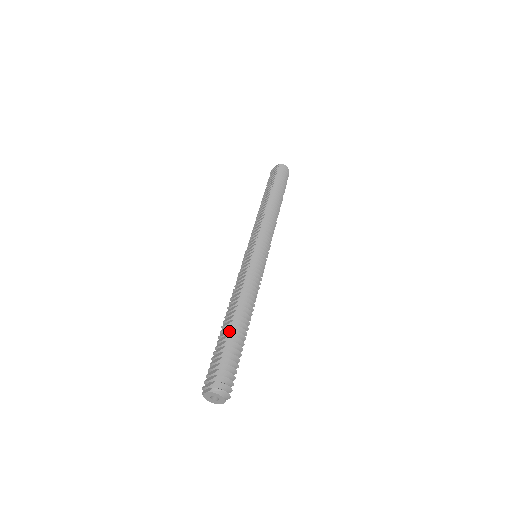
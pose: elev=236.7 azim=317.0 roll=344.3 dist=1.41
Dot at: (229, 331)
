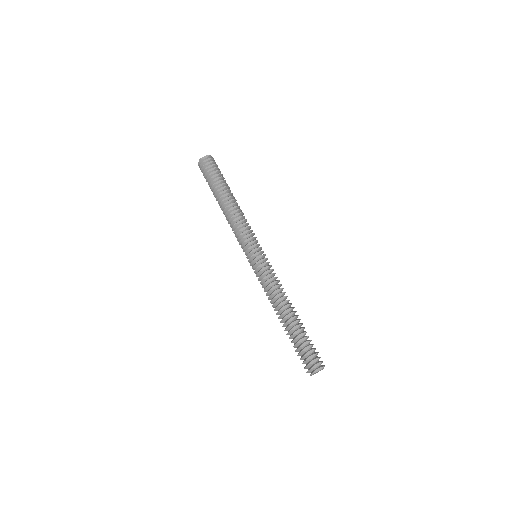
Dot at: (300, 325)
